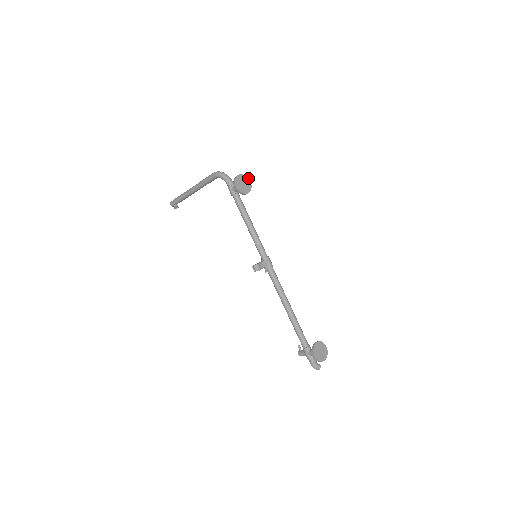
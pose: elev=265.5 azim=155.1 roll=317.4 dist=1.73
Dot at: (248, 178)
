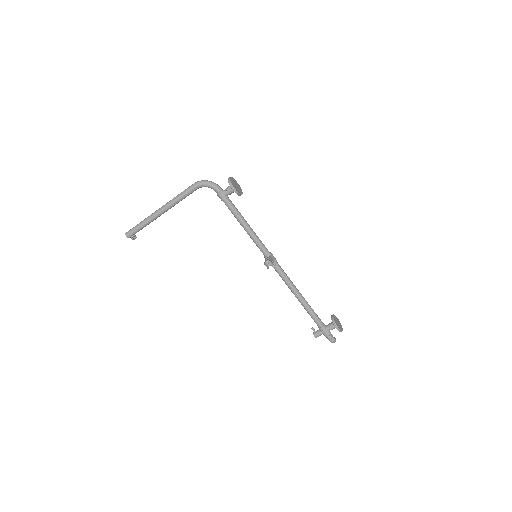
Dot at: (235, 180)
